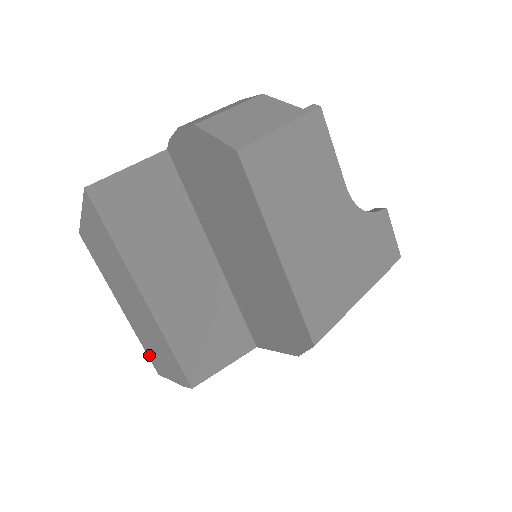
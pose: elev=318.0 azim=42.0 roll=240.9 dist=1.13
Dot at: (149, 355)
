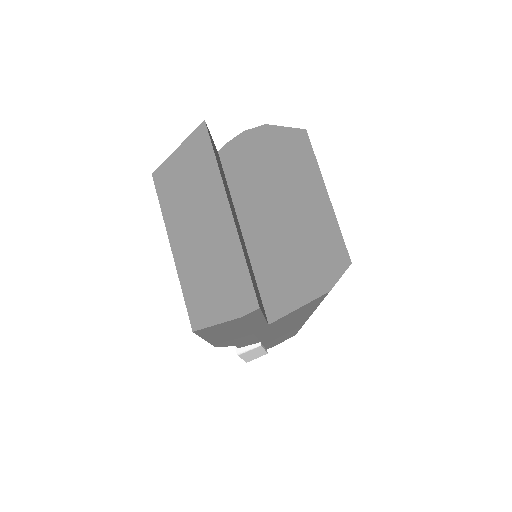
Dot at: (190, 303)
